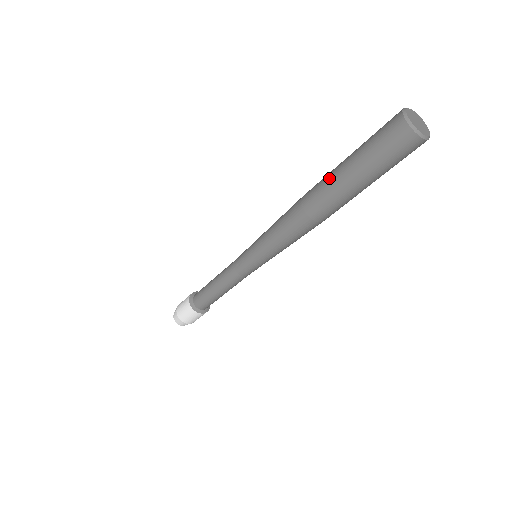
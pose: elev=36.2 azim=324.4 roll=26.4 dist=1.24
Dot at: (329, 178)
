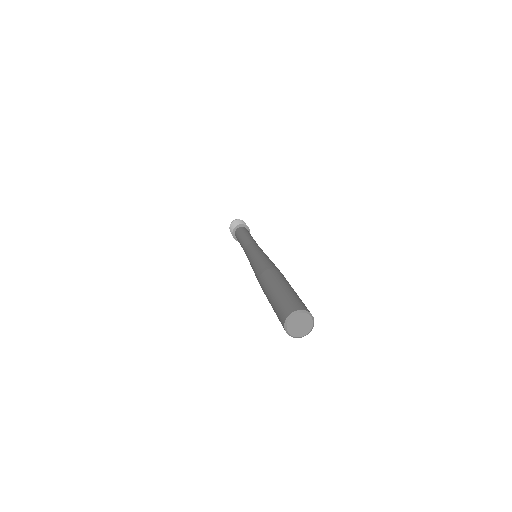
Dot at: (270, 283)
